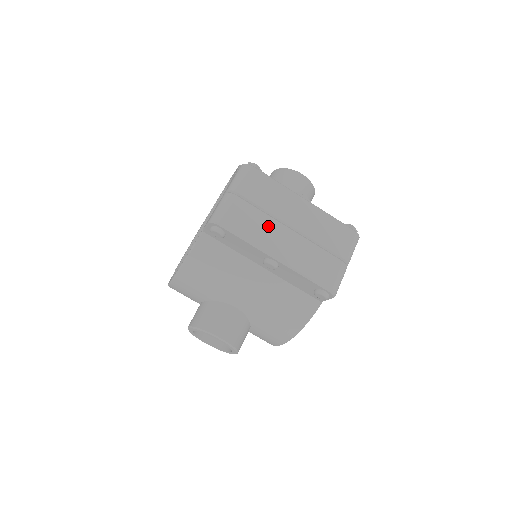
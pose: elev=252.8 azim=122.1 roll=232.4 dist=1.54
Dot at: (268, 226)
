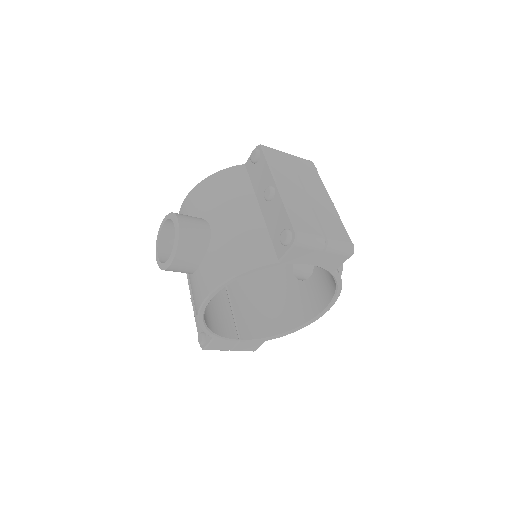
Dot at: (291, 177)
